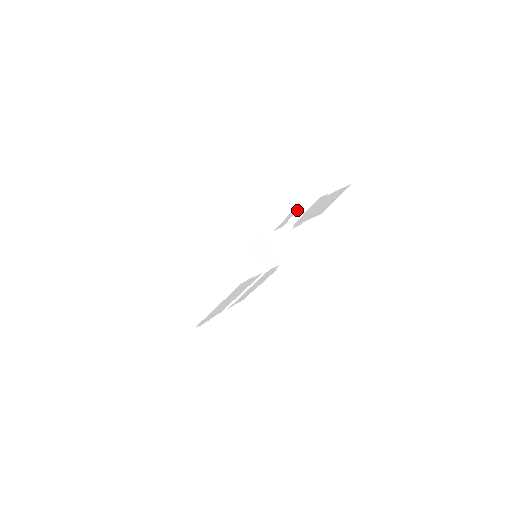
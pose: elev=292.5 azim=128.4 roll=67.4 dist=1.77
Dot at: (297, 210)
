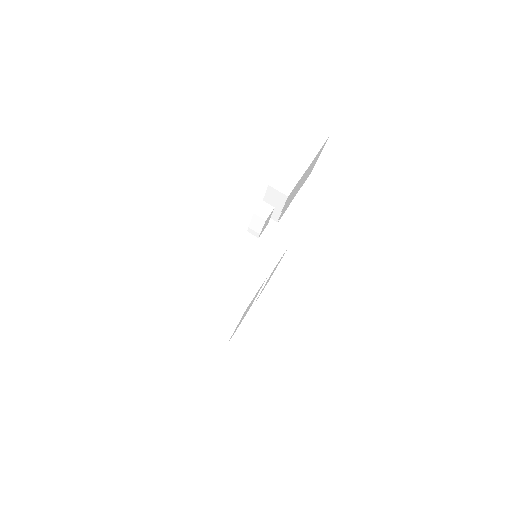
Dot at: occluded
